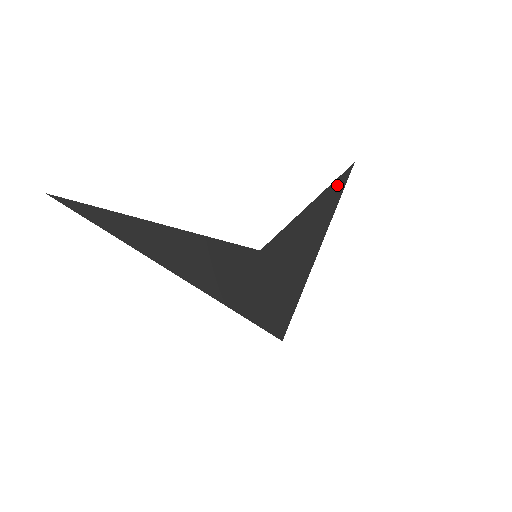
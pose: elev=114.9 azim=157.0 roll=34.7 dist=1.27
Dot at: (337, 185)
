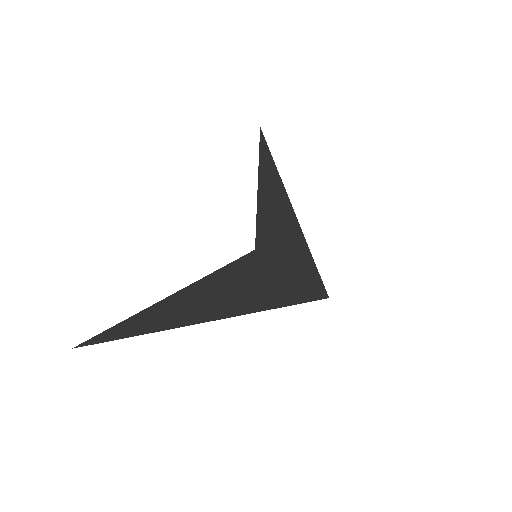
Dot at: (263, 154)
